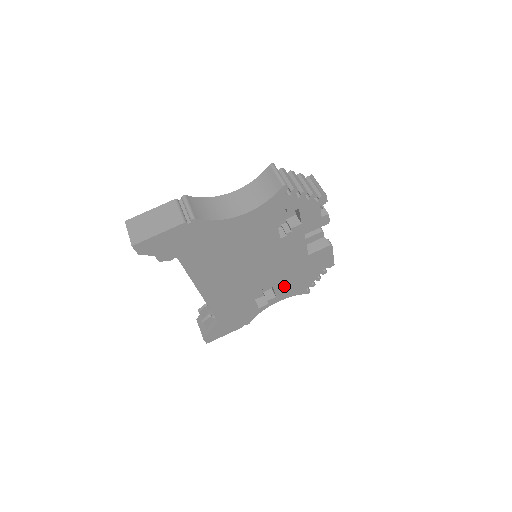
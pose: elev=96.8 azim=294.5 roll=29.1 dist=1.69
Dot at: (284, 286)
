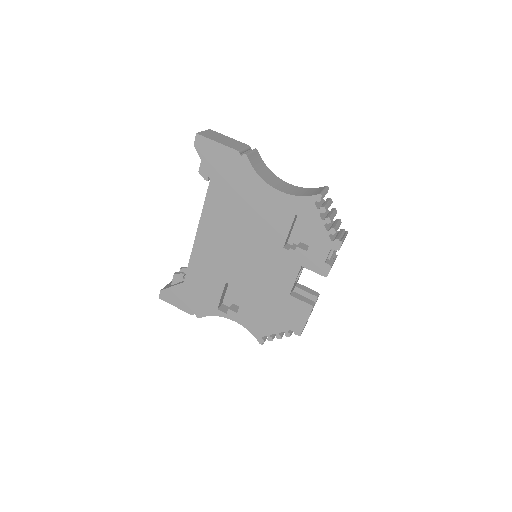
Dot at: (251, 308)
